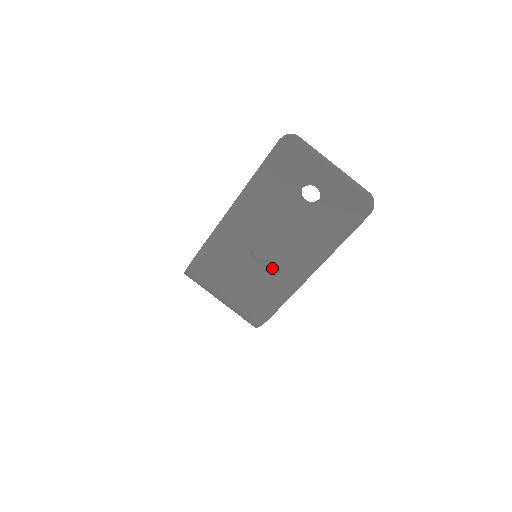
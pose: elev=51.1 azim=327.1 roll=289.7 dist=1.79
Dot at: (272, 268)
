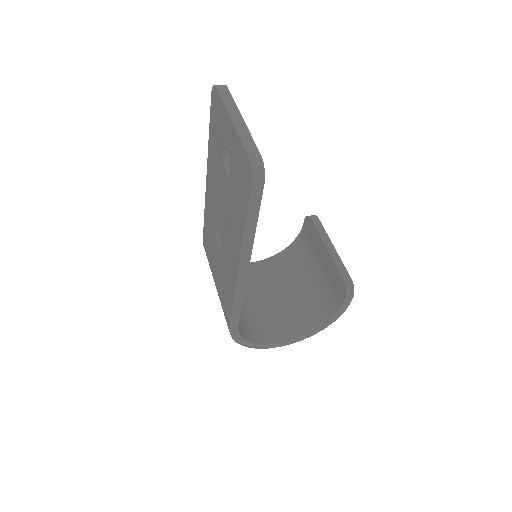
Dot at: (224, 260)
